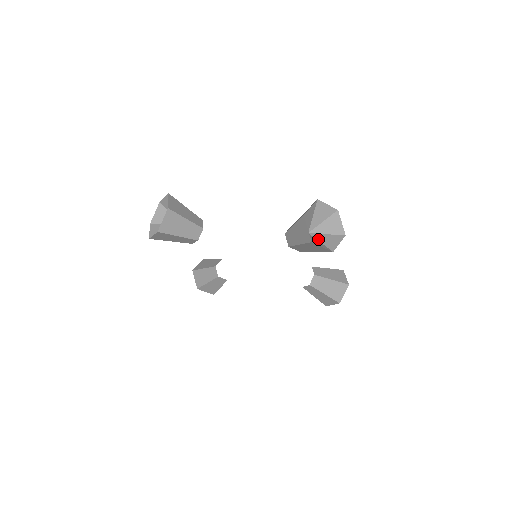
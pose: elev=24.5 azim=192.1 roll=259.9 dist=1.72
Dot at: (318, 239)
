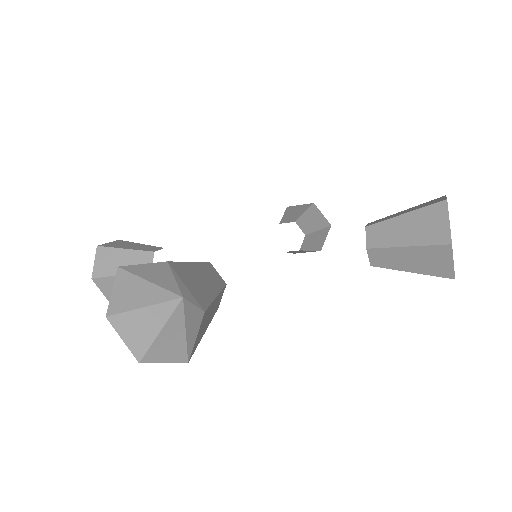
Dot at: (185, 318)
